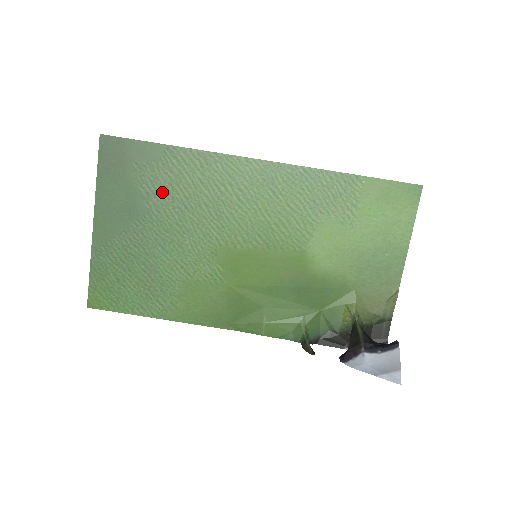
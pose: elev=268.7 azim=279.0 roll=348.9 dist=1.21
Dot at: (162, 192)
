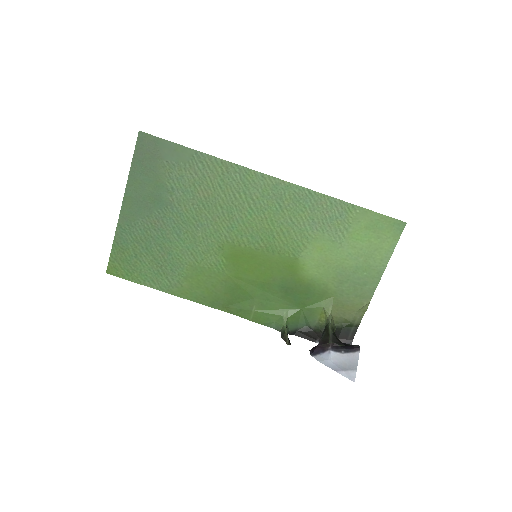
Dot at: (185, 189)
